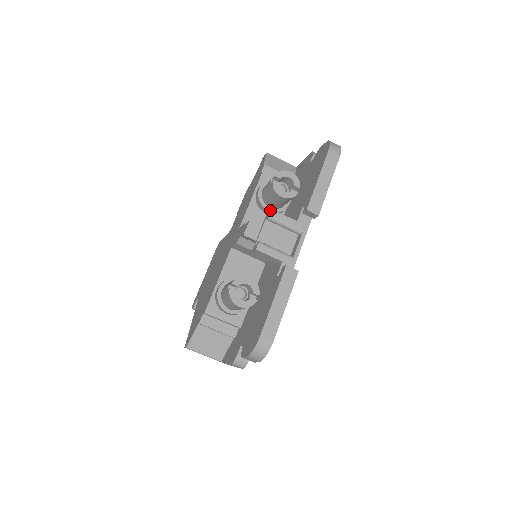
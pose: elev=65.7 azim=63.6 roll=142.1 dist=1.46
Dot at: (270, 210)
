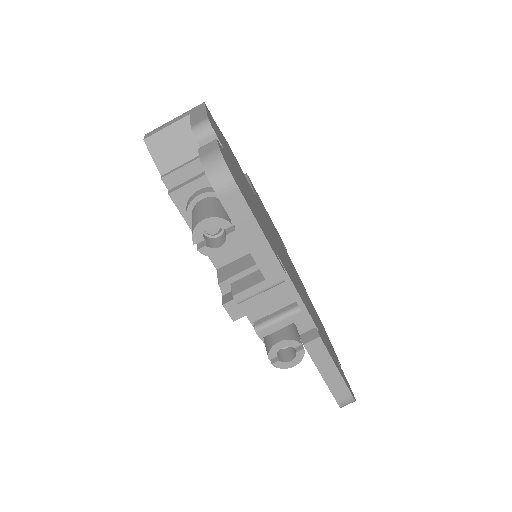
Dot at: occluded
